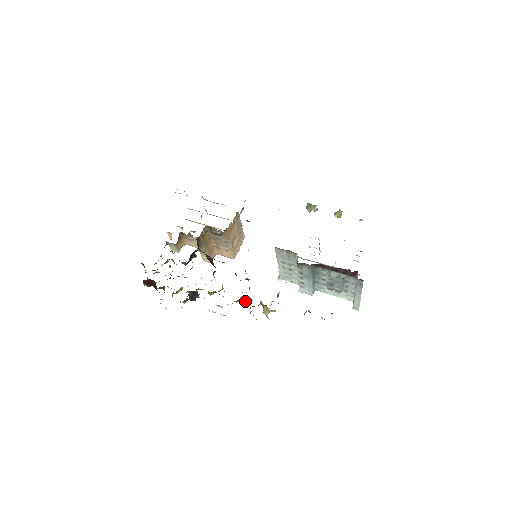
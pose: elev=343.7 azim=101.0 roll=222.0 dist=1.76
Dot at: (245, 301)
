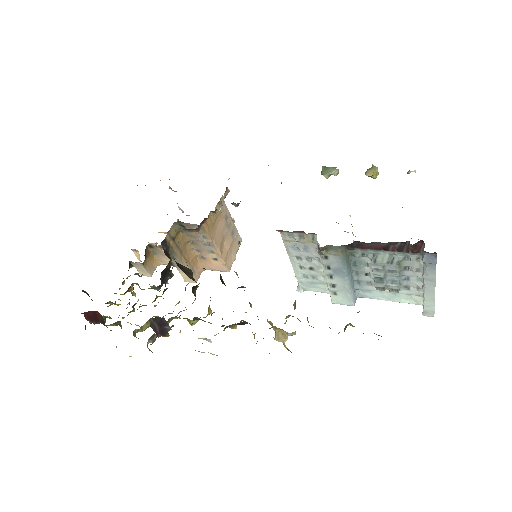
Dot at: (243, 323)
